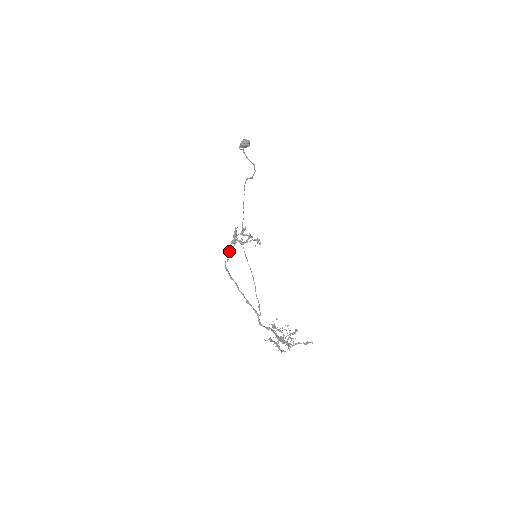
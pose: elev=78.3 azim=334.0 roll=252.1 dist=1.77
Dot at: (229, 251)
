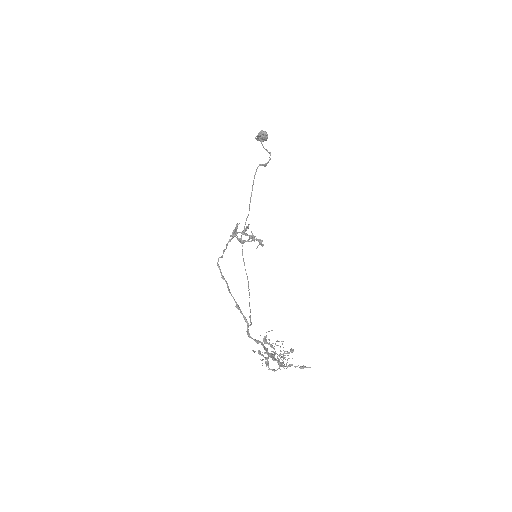
Dot at: (225, 249)
